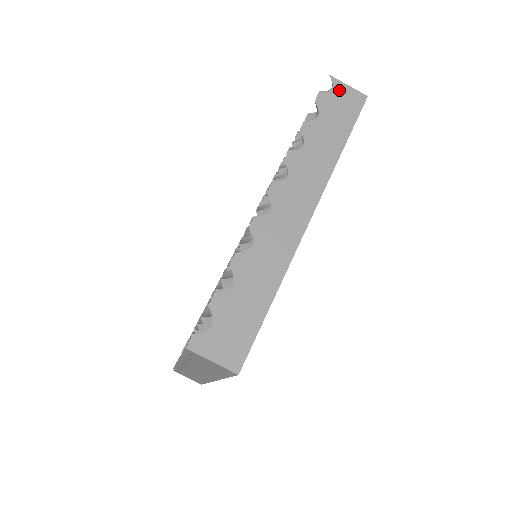
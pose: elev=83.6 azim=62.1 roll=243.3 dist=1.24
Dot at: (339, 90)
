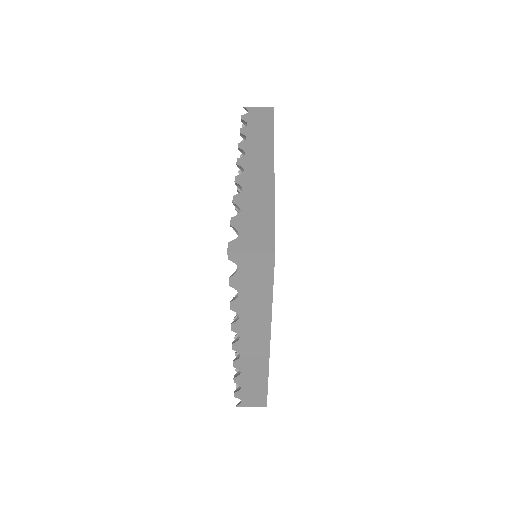
Dot at: (253, 111)
